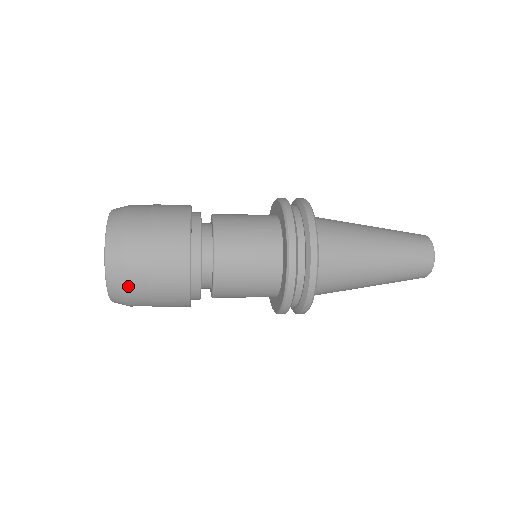
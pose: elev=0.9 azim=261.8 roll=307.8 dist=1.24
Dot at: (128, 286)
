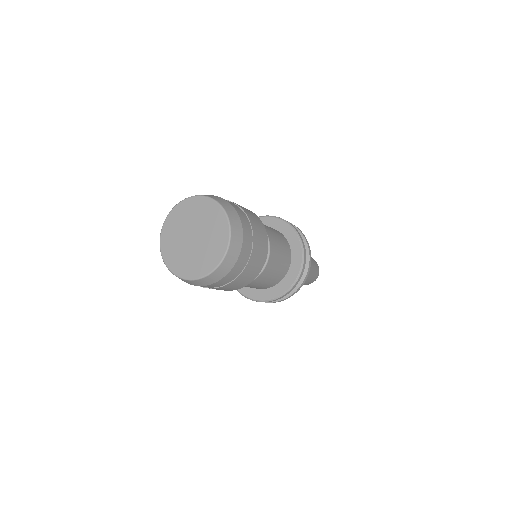
Dot at: (244, 239)
